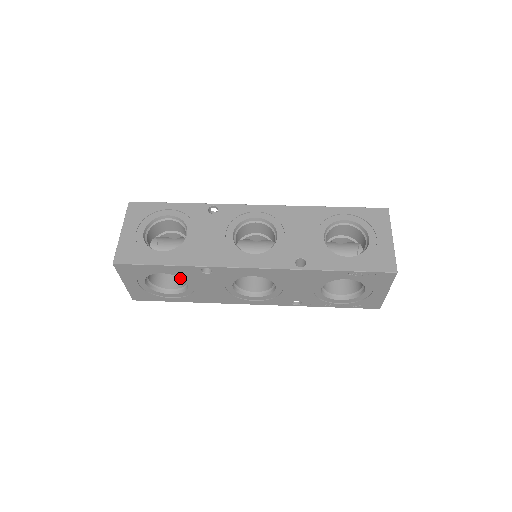
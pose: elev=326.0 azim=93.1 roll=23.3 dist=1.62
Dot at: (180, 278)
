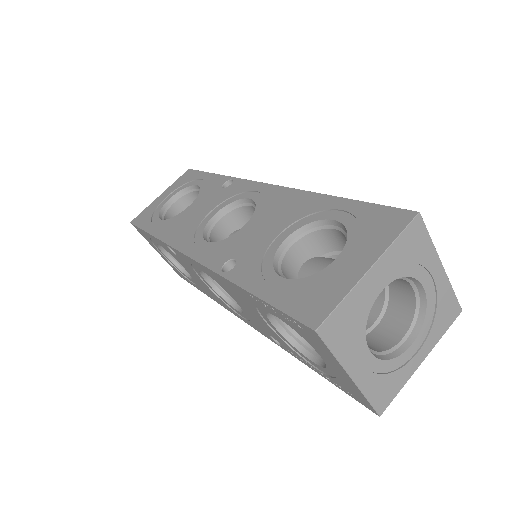
Dot at: occluded
